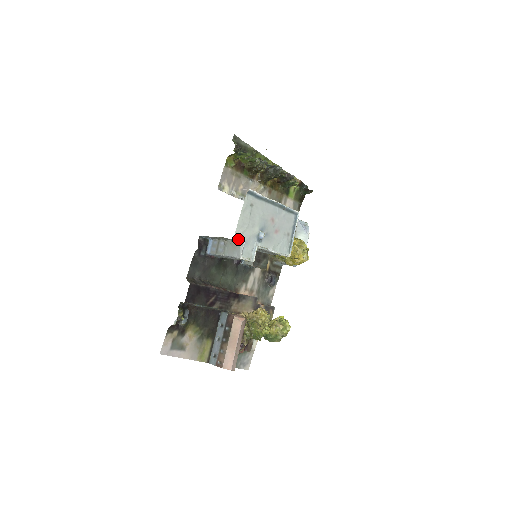
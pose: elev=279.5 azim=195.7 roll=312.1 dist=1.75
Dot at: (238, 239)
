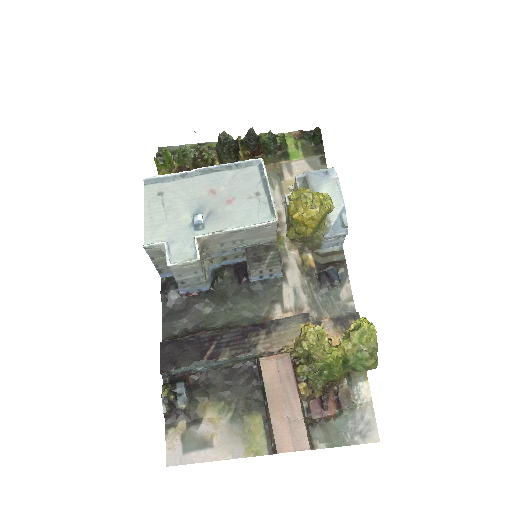
Dot at: (151, 244)
